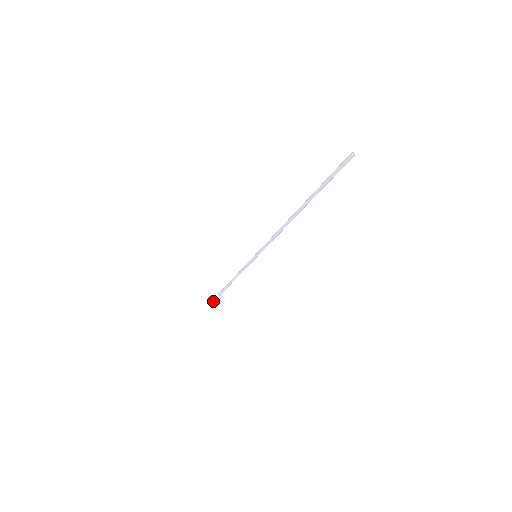
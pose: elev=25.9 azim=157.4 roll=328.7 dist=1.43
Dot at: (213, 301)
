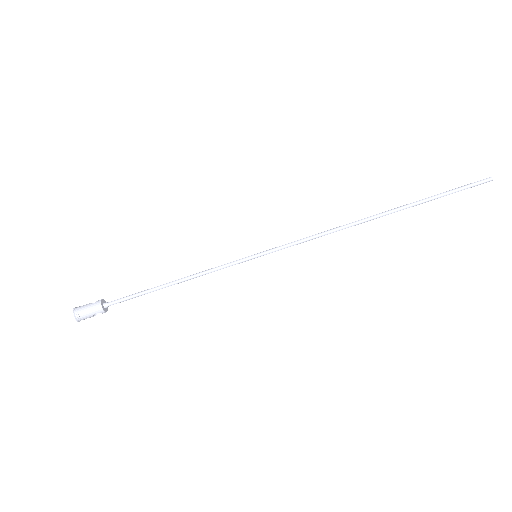
Dot at: (82, 311)
